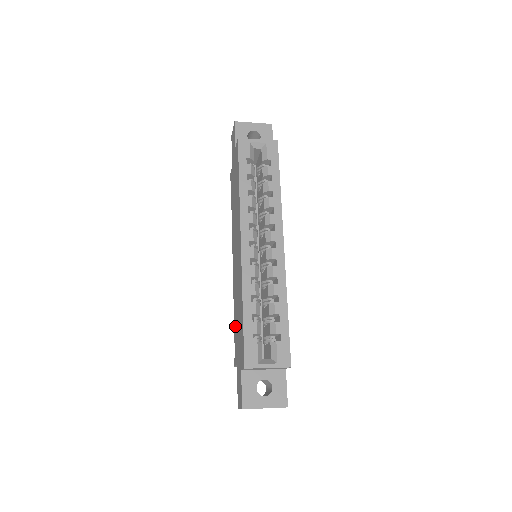
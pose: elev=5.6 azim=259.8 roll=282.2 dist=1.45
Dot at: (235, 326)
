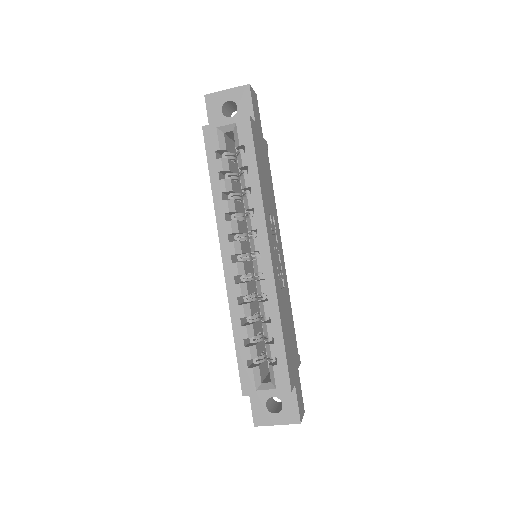
Dot at: occluded
